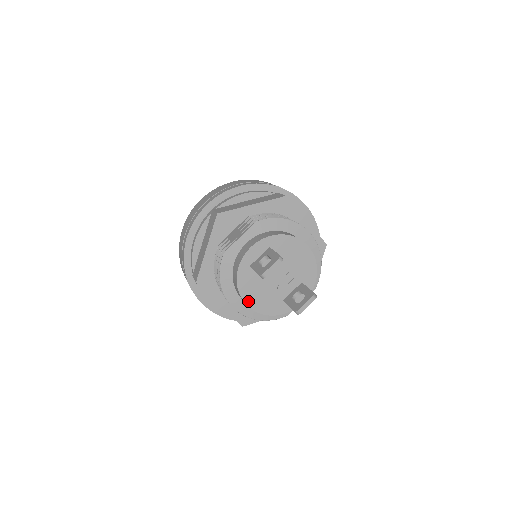
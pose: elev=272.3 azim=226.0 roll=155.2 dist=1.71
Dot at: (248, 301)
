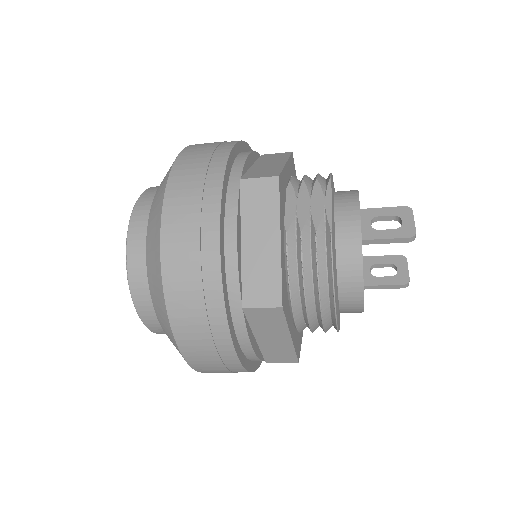
Dot at: (363, 296)
